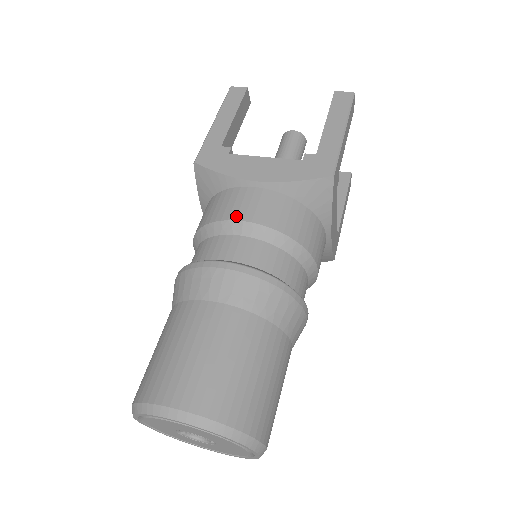
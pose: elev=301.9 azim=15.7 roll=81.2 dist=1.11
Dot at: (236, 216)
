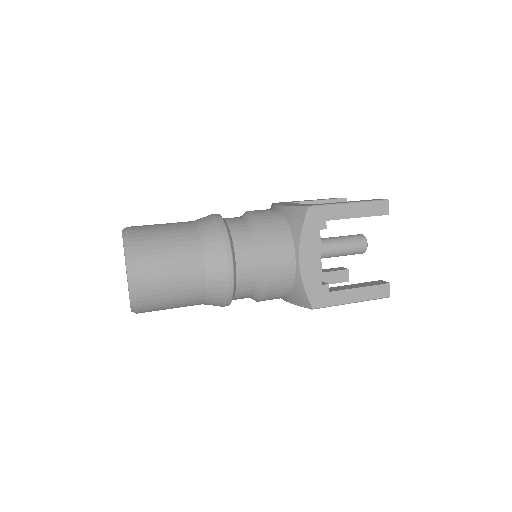
Dot at: occluded
